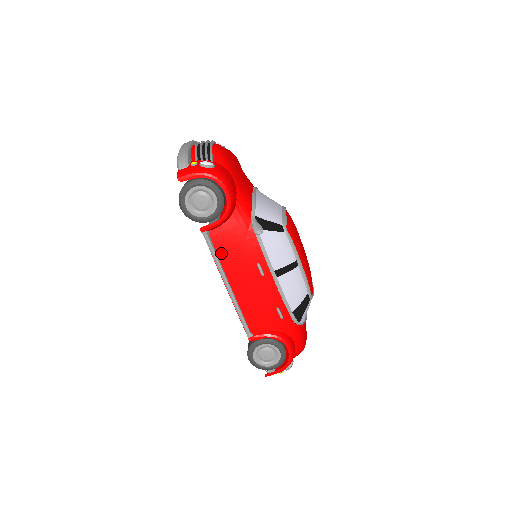
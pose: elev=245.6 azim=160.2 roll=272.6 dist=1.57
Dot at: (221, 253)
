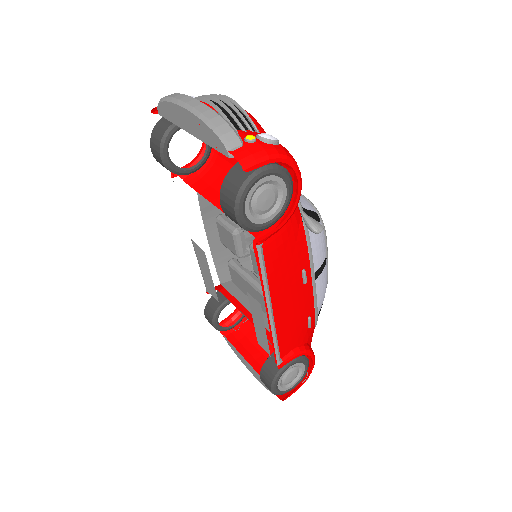
Dot at: (270, 269)
